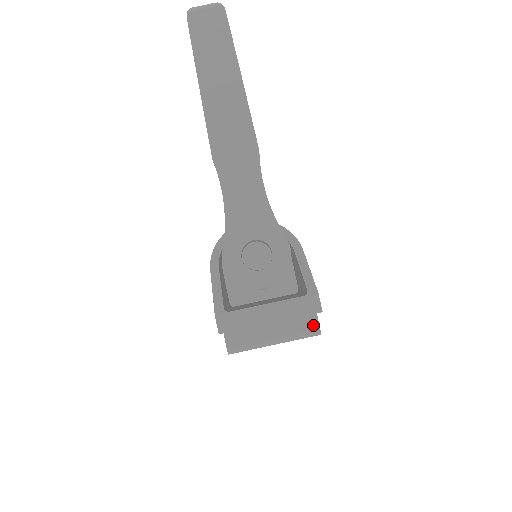
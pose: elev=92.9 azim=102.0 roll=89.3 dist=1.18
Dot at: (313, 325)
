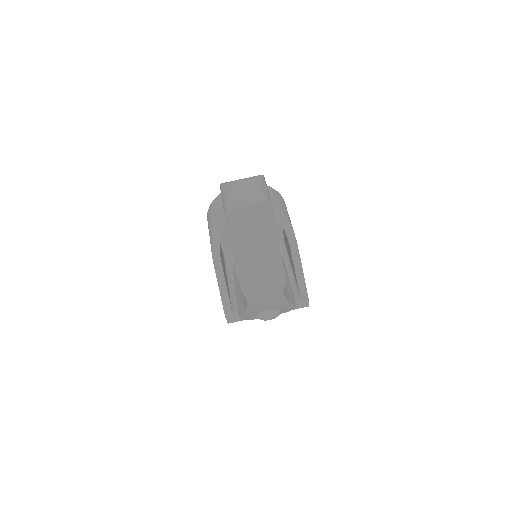
Dot at: occluded
